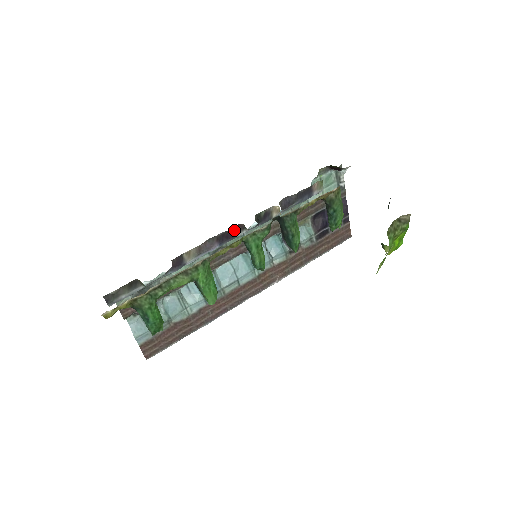
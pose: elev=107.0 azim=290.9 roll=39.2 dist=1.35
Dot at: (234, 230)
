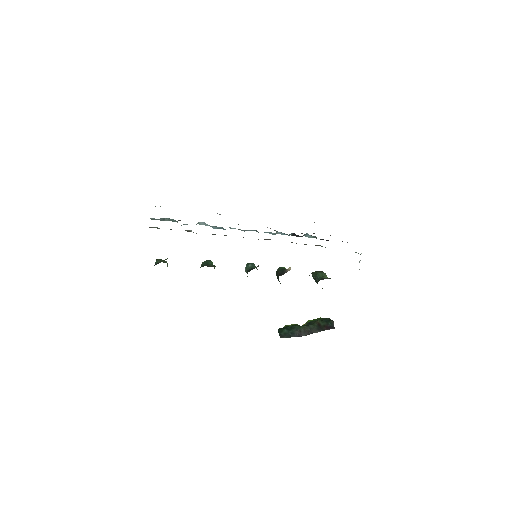
Dot at: occluded
